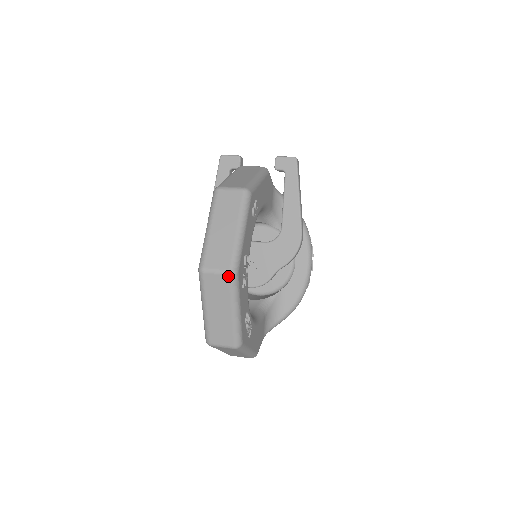
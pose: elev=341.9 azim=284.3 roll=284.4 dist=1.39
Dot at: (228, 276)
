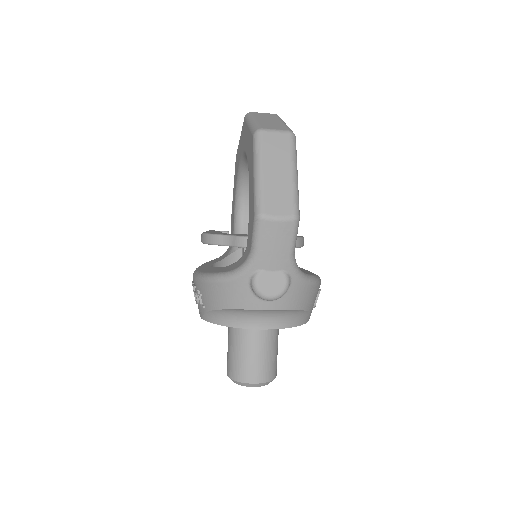
Dot at: (274, 114)
